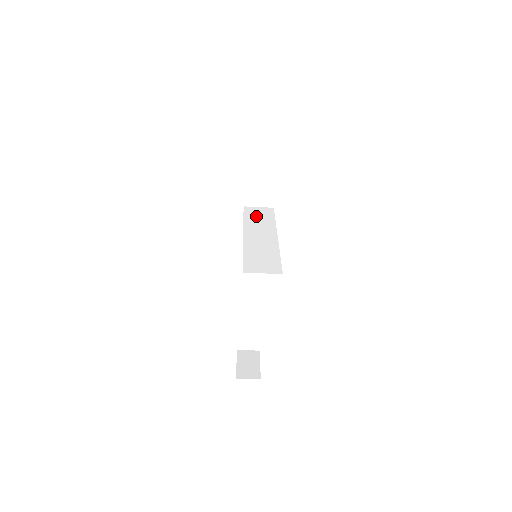
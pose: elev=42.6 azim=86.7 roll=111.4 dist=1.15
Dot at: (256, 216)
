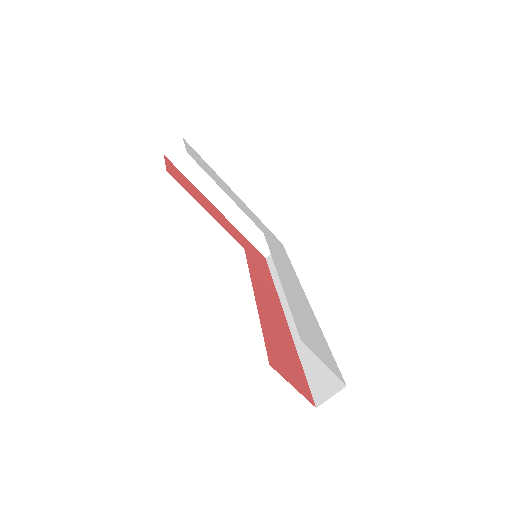
Dot at: occluded
